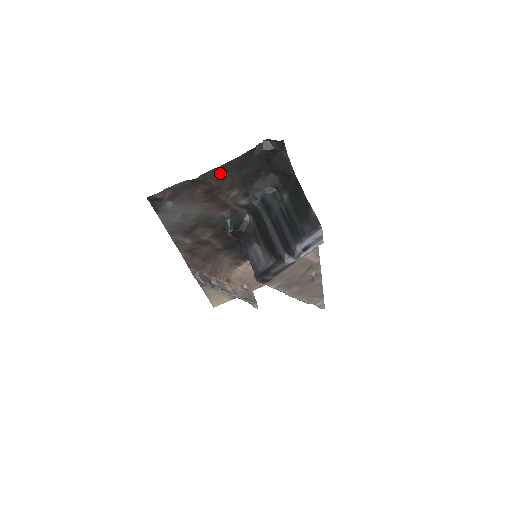
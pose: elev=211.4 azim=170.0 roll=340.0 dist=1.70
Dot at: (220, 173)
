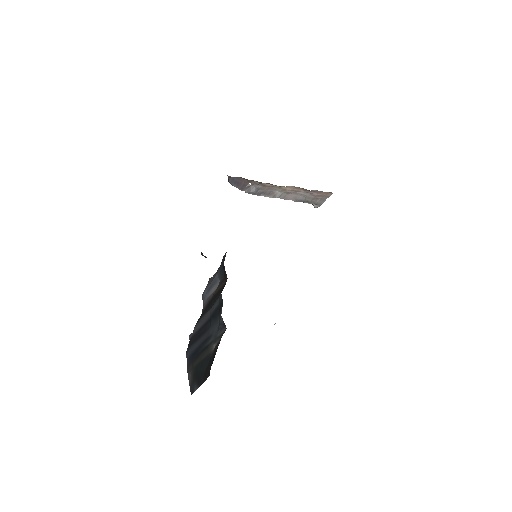
Dot at: occluded
